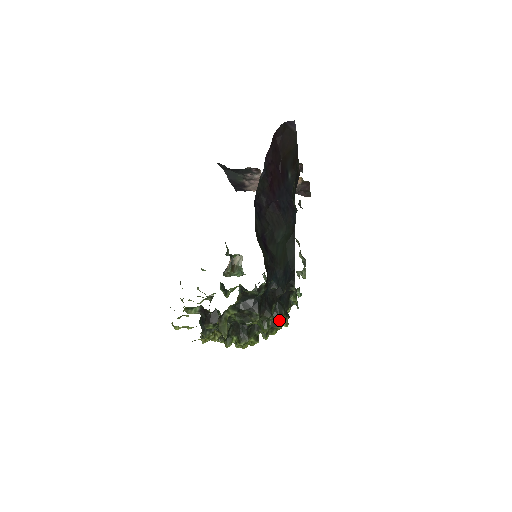
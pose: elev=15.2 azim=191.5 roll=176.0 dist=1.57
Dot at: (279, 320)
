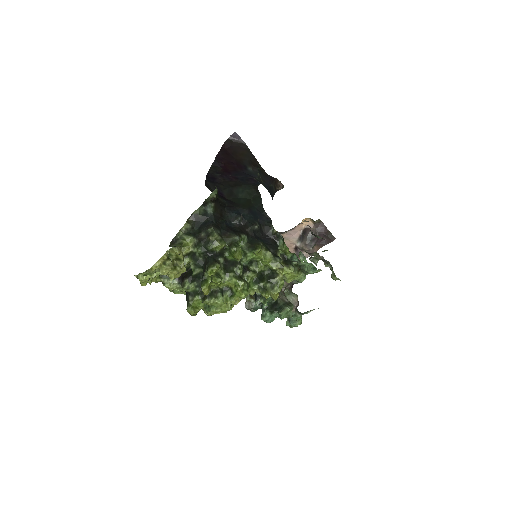
Dot at: (256, 249)
